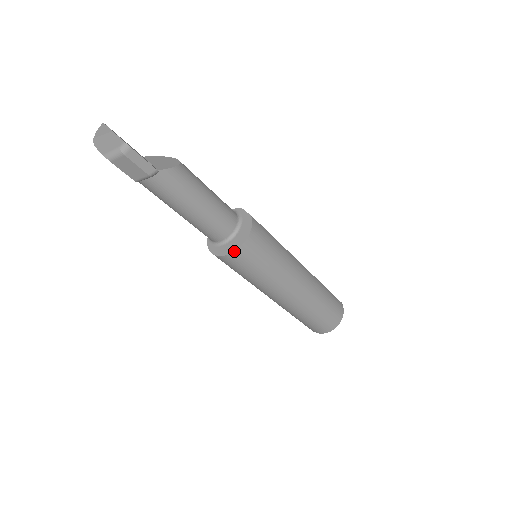
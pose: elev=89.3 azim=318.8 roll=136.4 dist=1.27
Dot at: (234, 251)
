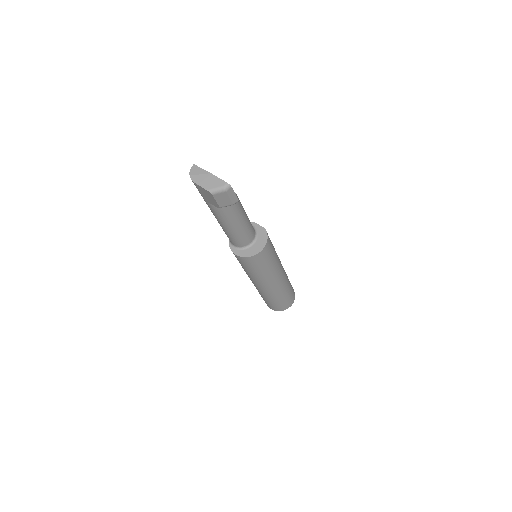
Dot at: (257, 254)
